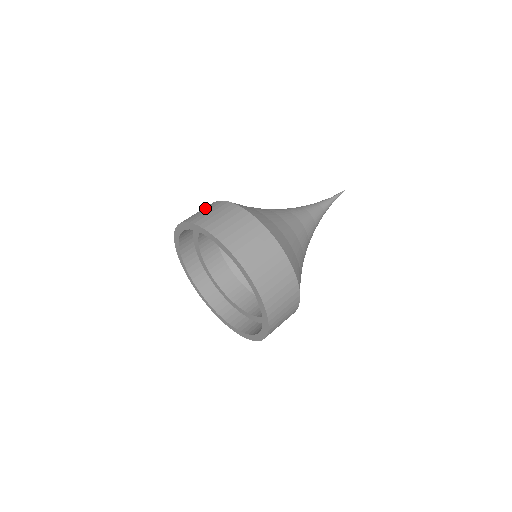
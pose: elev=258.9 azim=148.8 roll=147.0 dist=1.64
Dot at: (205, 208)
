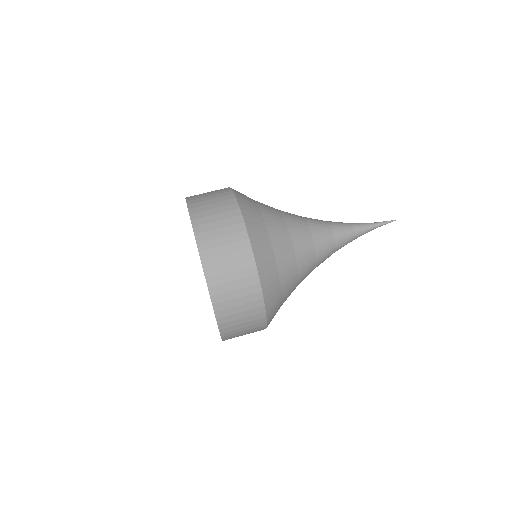
Dot at: occluded
